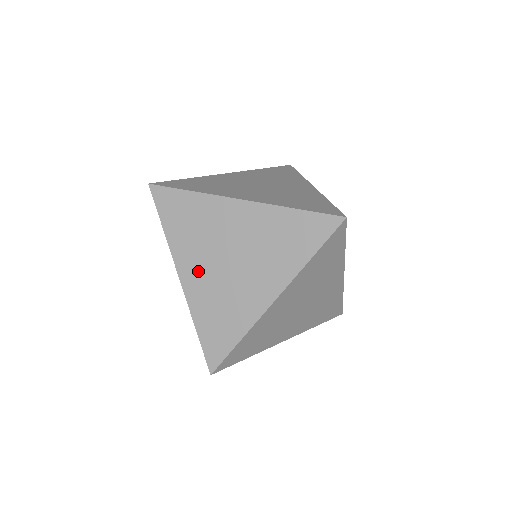
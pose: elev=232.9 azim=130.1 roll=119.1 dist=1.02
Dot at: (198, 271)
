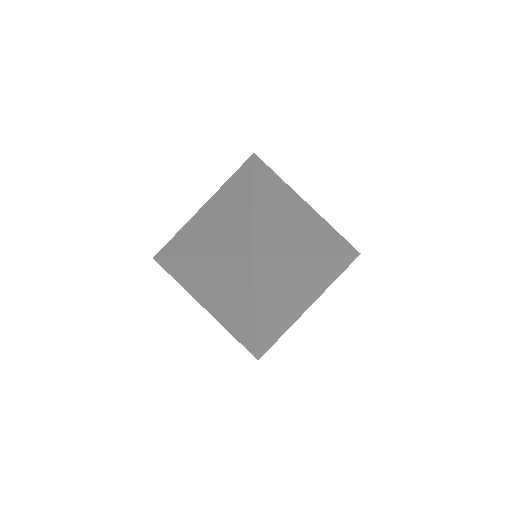
Dot at: (210, 303)
